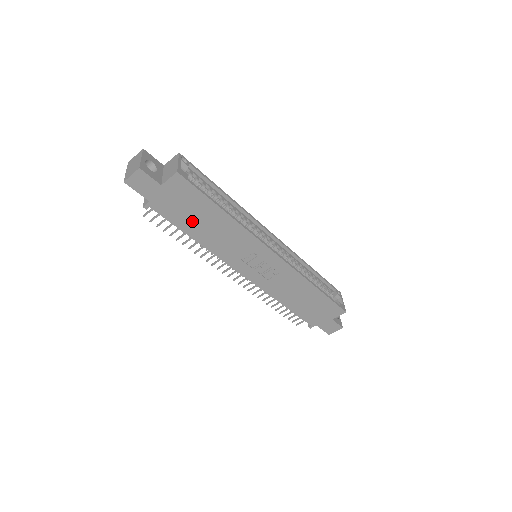
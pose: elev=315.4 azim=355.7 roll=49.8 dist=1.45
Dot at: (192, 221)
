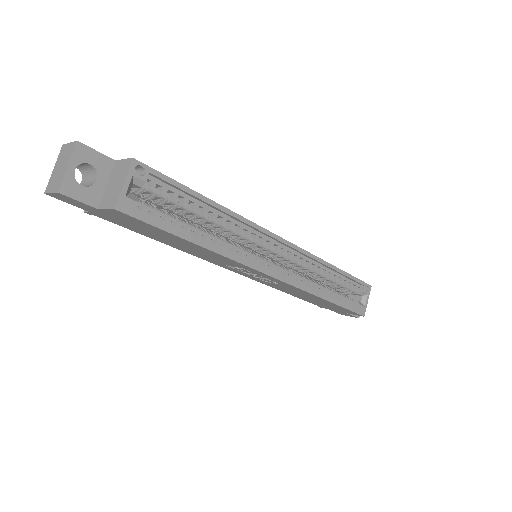
Dot at: (155, 236)
